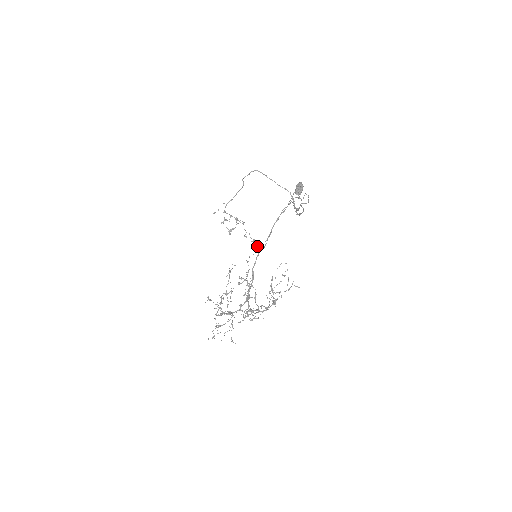
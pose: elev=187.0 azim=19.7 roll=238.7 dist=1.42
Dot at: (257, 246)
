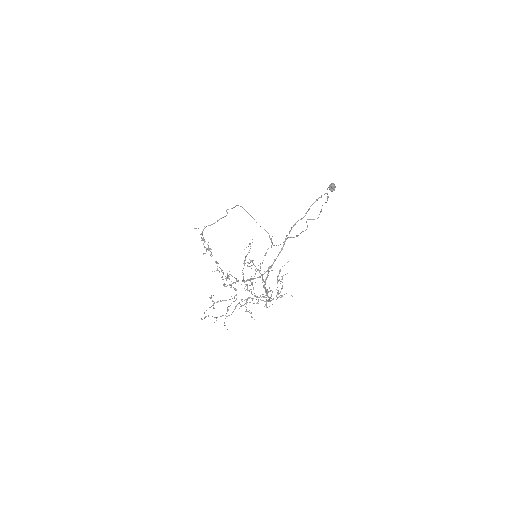
Dot at: occluded
